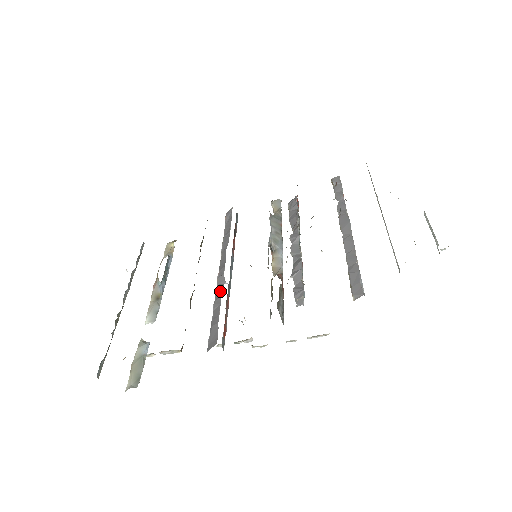
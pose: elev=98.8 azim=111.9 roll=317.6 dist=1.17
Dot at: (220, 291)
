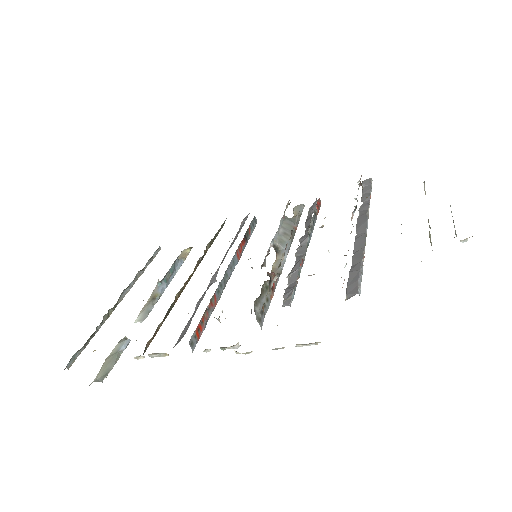
Dot at: (207, 289)
